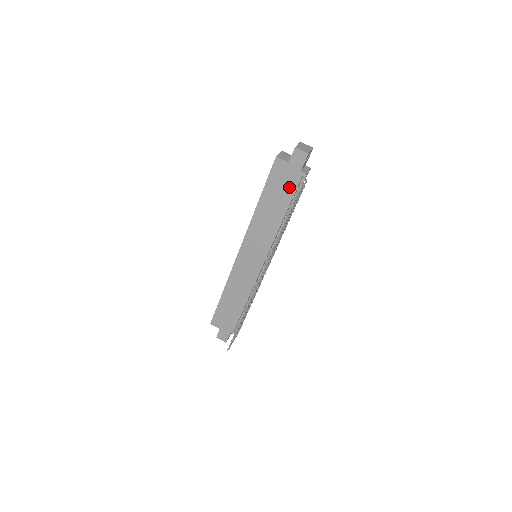
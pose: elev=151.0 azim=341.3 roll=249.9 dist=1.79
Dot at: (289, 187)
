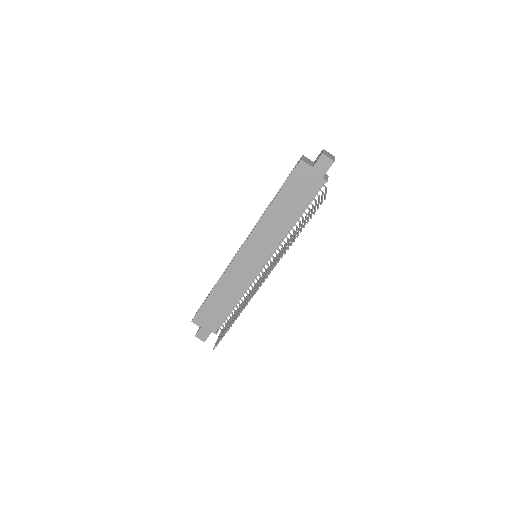
Dot at: (308, 191)
